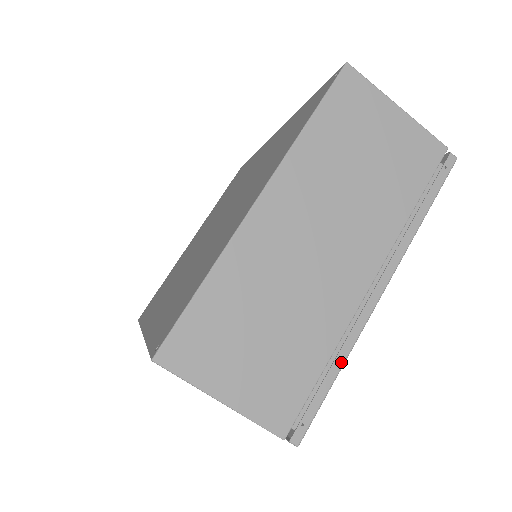
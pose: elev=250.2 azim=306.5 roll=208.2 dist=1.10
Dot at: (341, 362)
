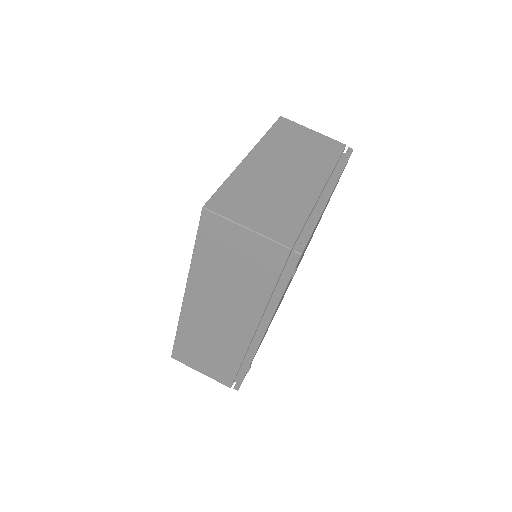
Dot at: (316, 219)
